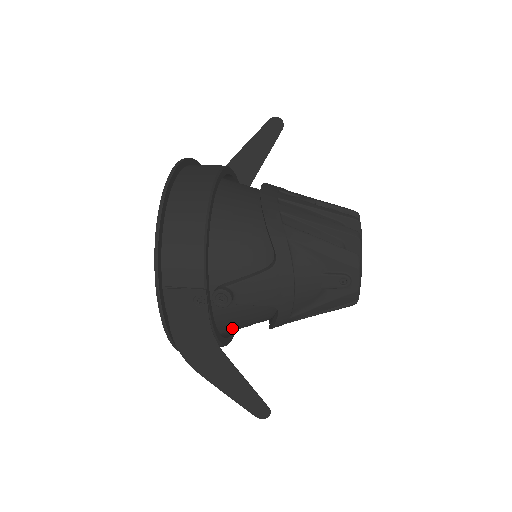
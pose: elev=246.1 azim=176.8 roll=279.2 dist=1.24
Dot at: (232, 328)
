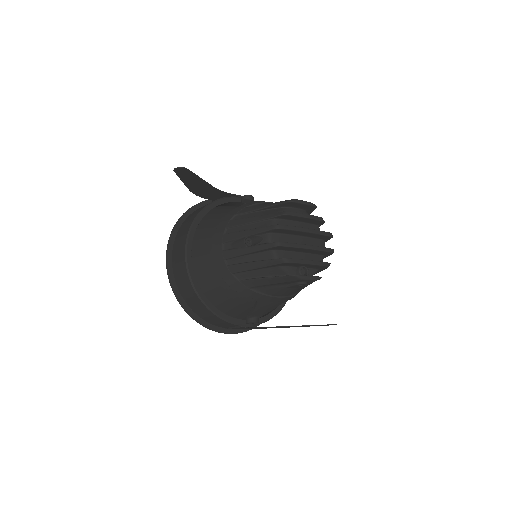
Dot at: occluded
